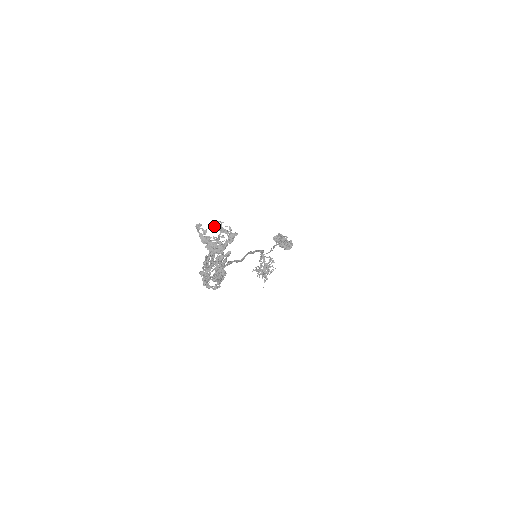
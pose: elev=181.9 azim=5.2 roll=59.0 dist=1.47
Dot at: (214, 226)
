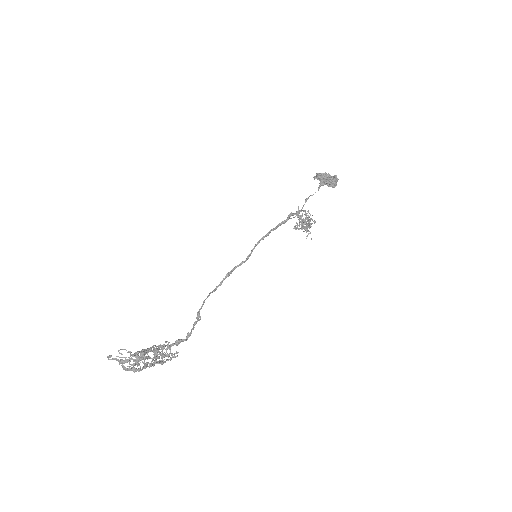
Dot at: (121, 354)
